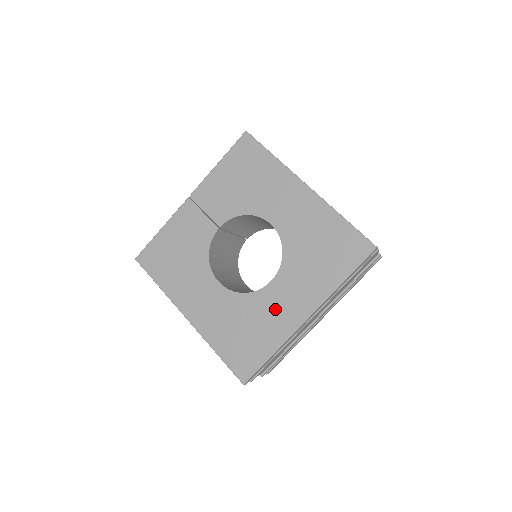
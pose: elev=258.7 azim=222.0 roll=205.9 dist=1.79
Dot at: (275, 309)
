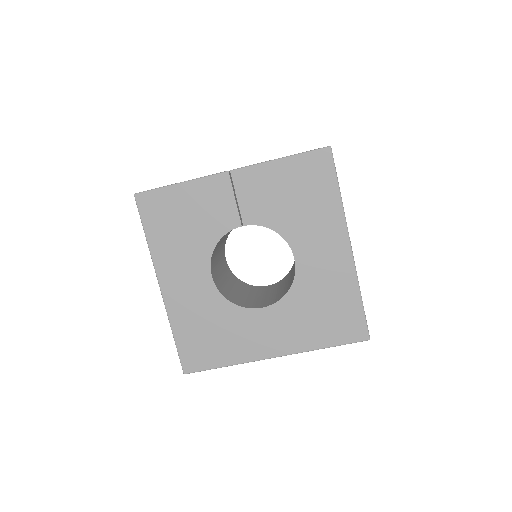
Dot at: (250, 333)
